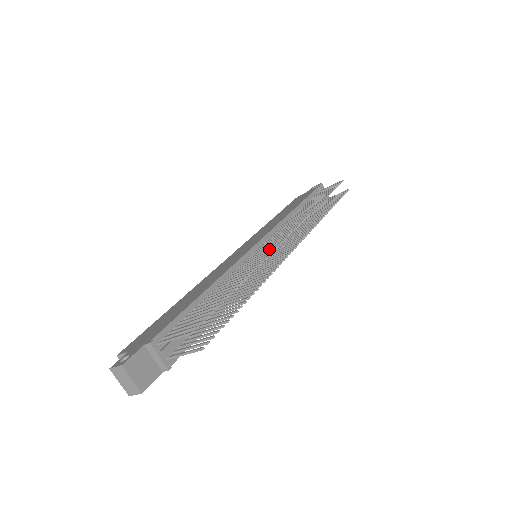
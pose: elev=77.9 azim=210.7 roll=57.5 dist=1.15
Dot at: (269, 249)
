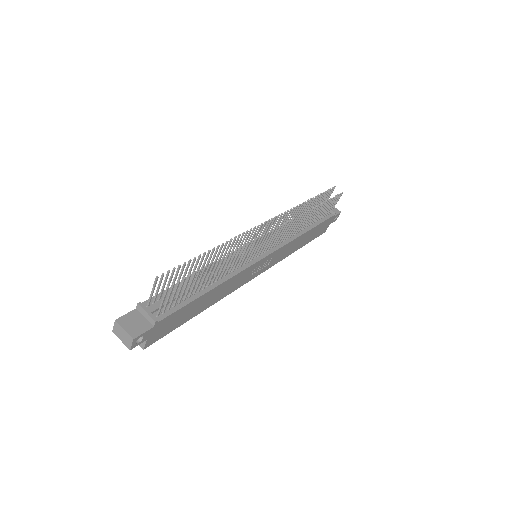
Dot at: (250, 236)
